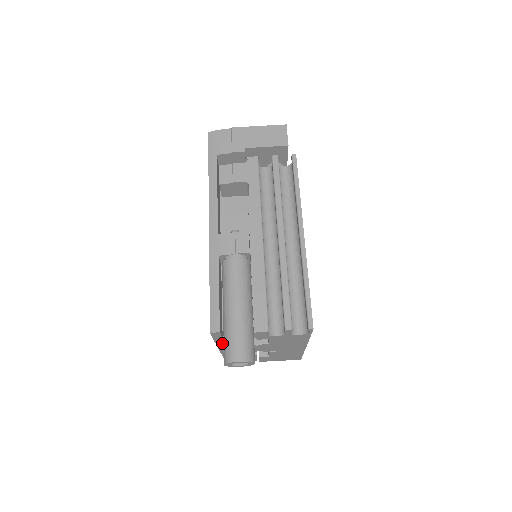
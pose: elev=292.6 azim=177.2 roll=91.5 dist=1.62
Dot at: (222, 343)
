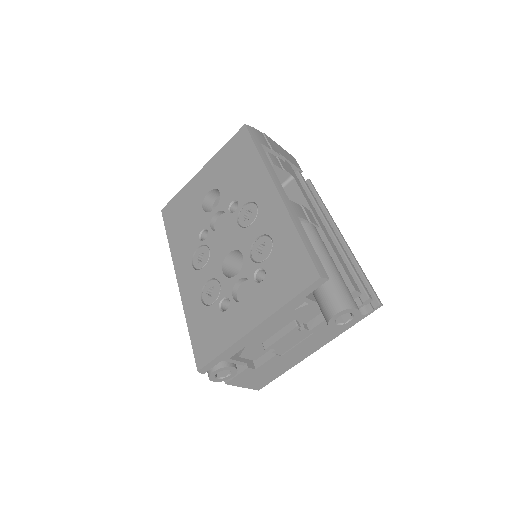
Dot at: (282, 312)
